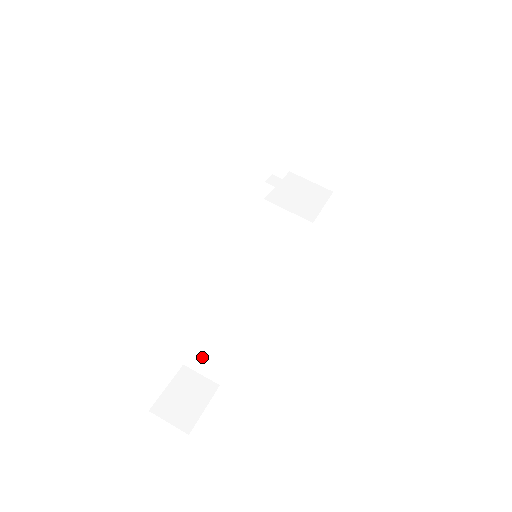
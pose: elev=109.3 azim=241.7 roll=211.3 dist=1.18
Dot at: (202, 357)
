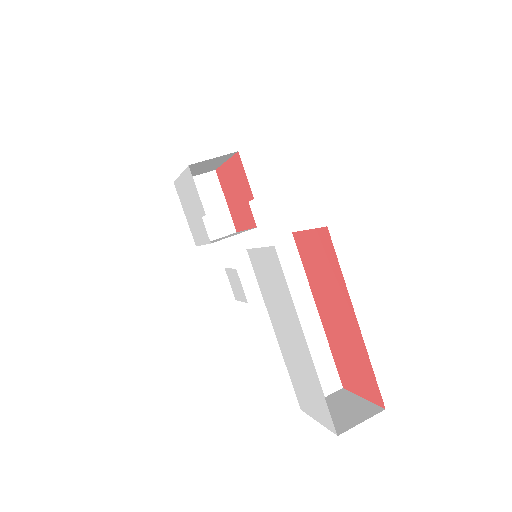
Dot at: occluded
